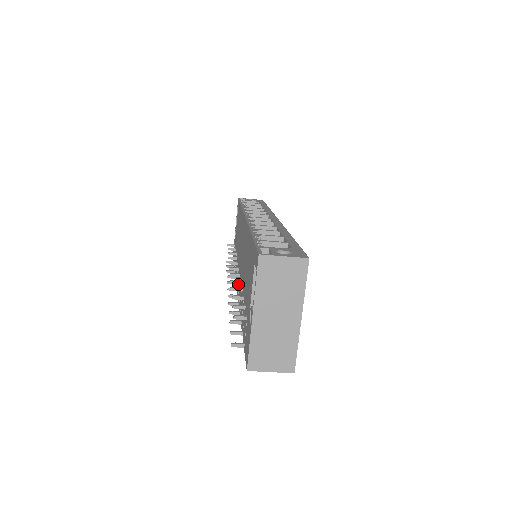
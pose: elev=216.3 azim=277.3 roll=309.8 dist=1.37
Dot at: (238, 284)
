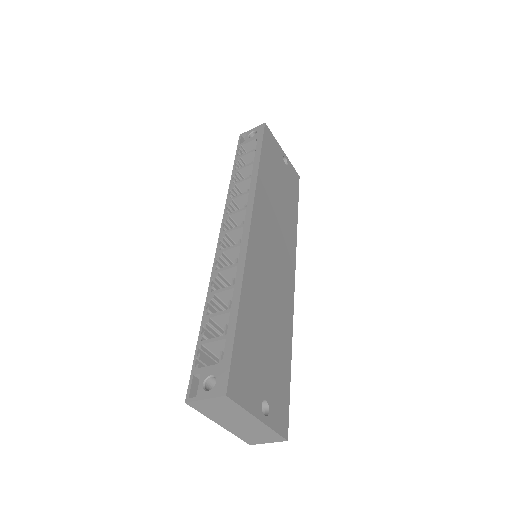
Dot at: occluded
